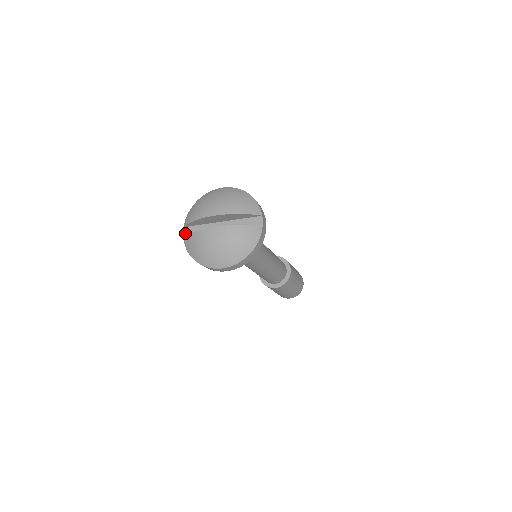
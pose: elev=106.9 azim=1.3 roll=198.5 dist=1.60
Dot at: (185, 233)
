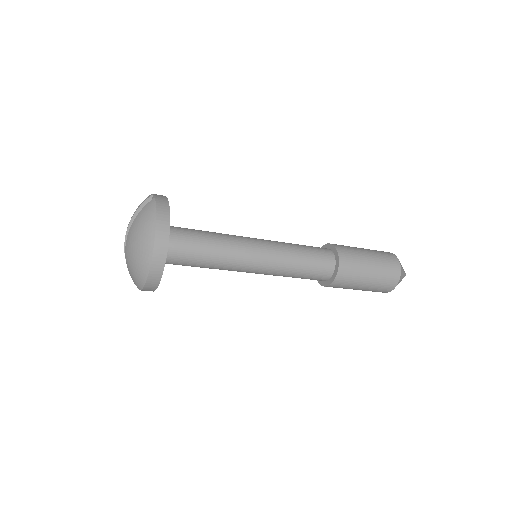
Dot at: occluded
